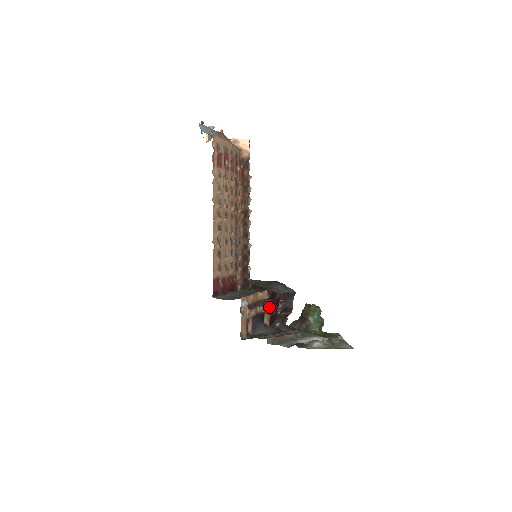
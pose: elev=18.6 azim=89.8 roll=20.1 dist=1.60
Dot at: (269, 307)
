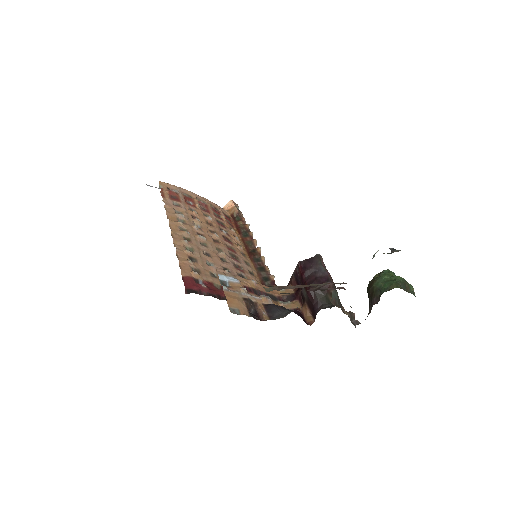
Dot at: (300, 298)
